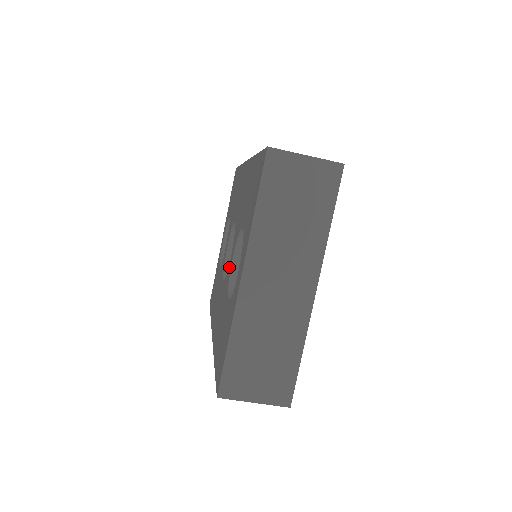
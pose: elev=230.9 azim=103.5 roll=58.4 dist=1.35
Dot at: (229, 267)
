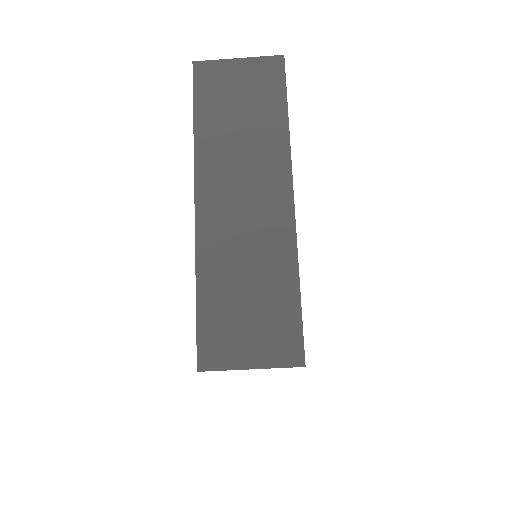
Dot at: occluded
